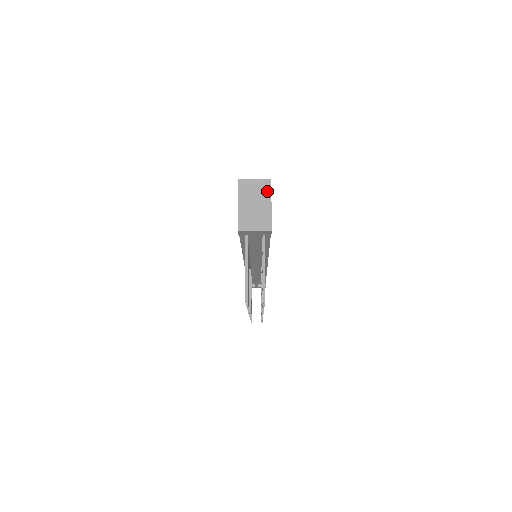
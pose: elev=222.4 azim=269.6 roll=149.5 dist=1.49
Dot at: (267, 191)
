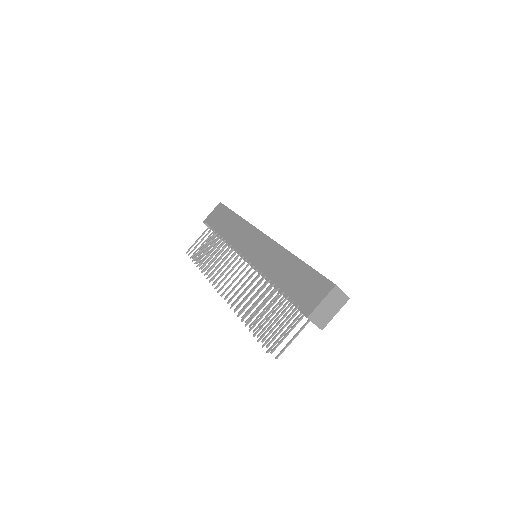
Dot at: (342, 305)
